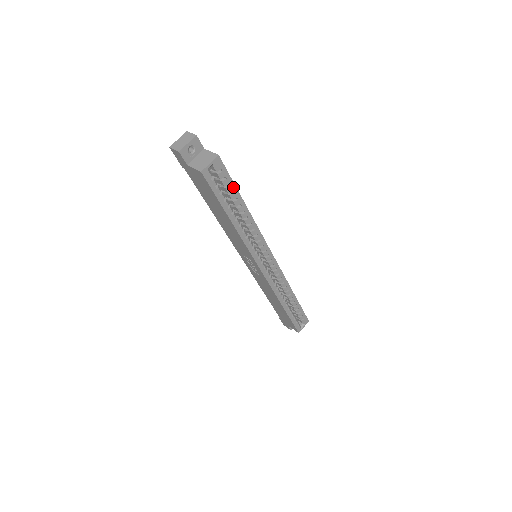
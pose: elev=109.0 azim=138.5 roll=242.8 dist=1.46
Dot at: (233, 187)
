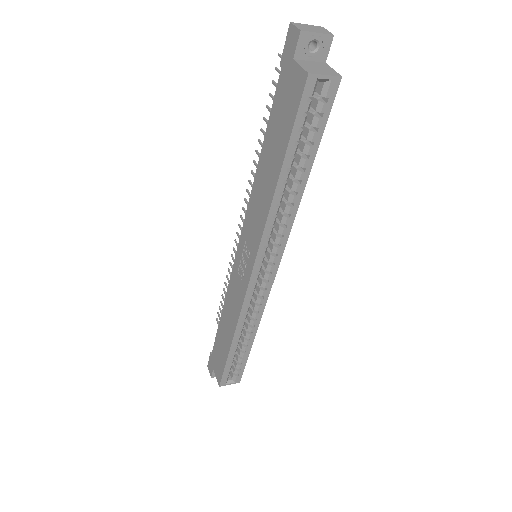
Dot at: (318, 137)
